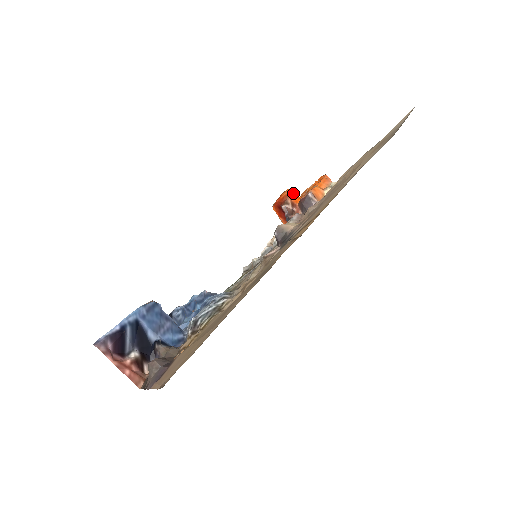
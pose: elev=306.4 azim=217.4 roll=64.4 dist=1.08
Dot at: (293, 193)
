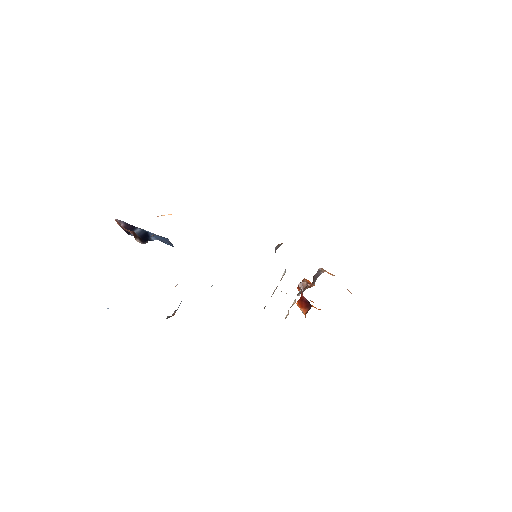
Dot at: occluded
